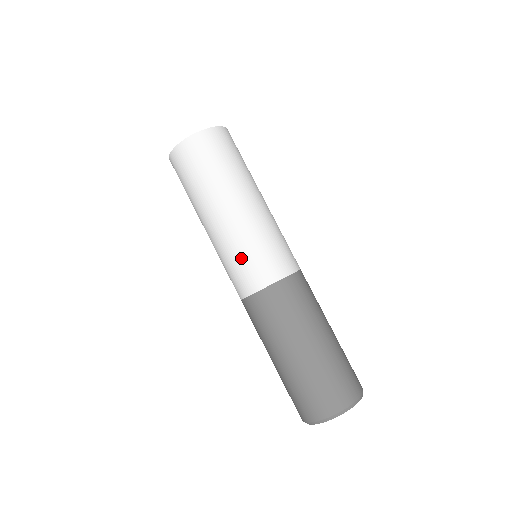
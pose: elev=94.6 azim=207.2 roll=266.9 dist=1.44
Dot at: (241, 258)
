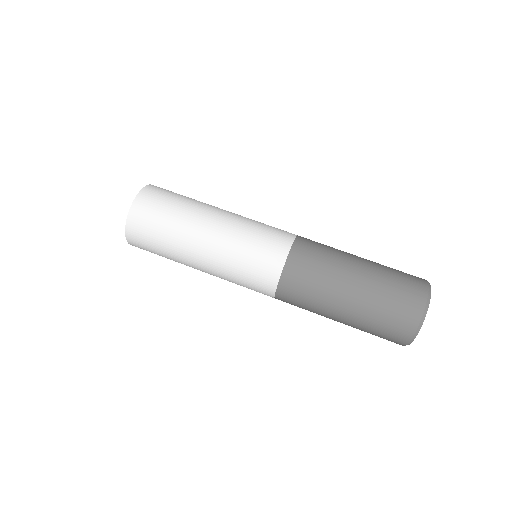
Dot at: (255, 239)
